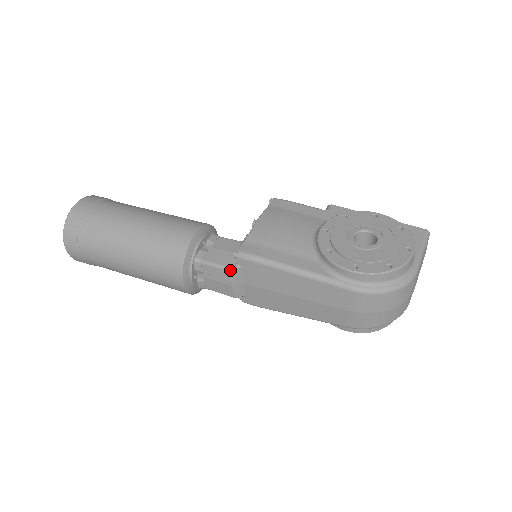
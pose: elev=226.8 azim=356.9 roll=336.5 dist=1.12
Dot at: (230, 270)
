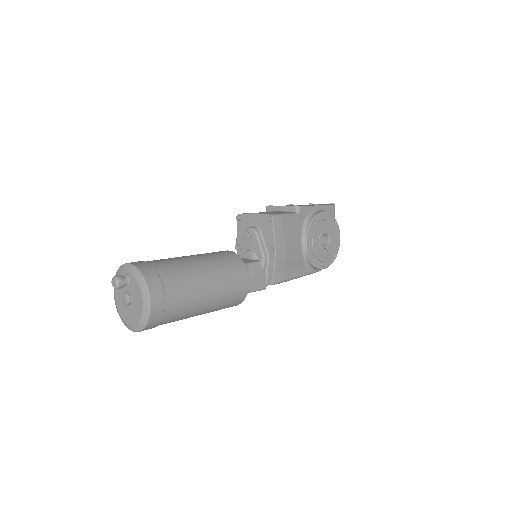
Dot at: occluded
